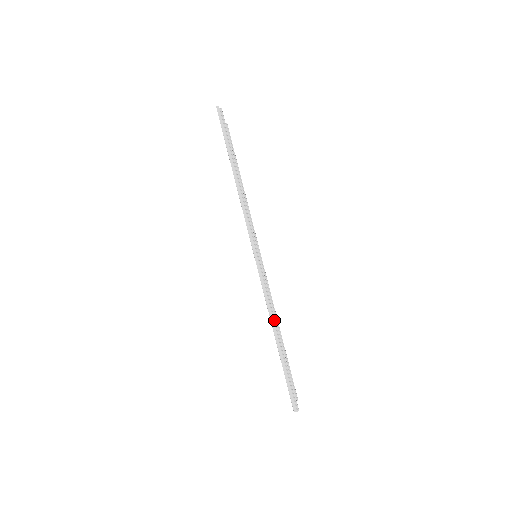
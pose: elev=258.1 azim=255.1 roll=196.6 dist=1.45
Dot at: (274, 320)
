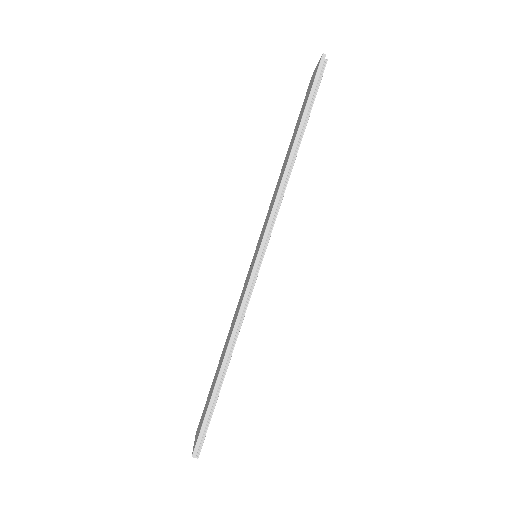
Dot at: (233, 344)
